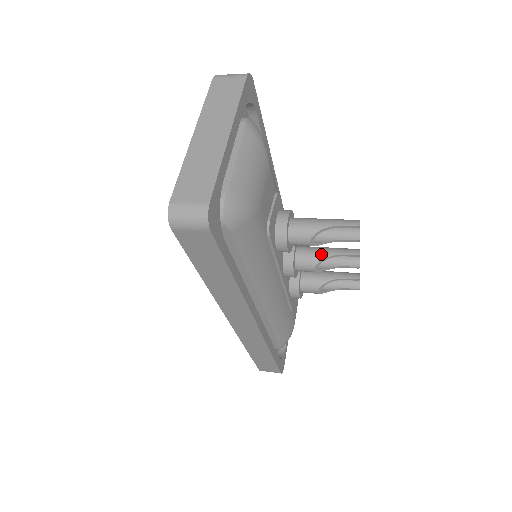
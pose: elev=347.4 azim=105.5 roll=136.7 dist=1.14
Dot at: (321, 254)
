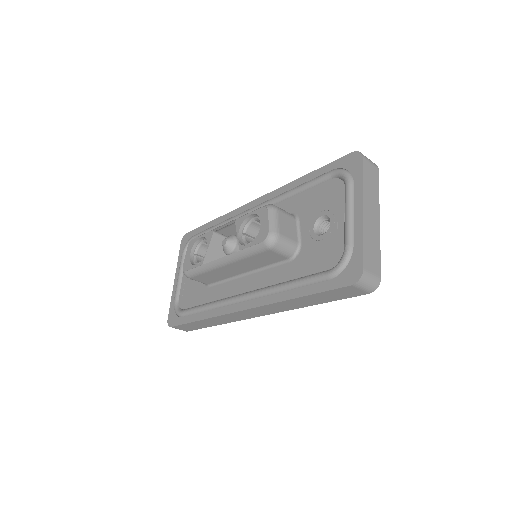
Dot at: occluded
